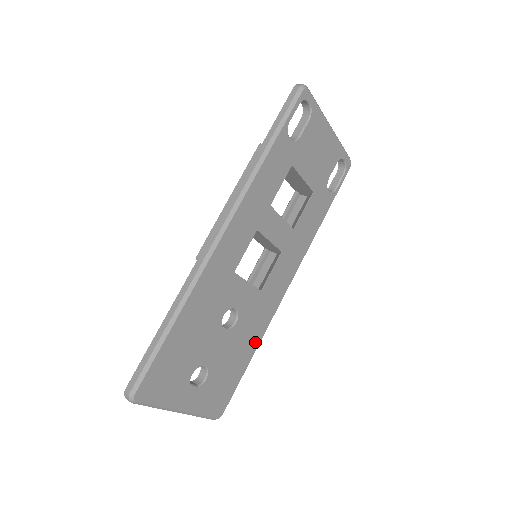
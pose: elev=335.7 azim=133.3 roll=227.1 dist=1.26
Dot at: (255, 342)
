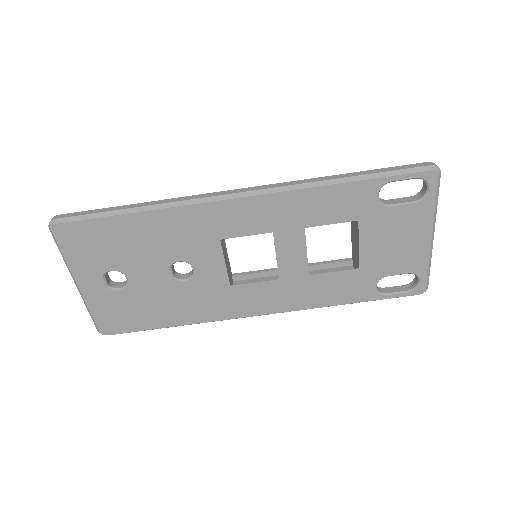
Dot at: (186, 318)
